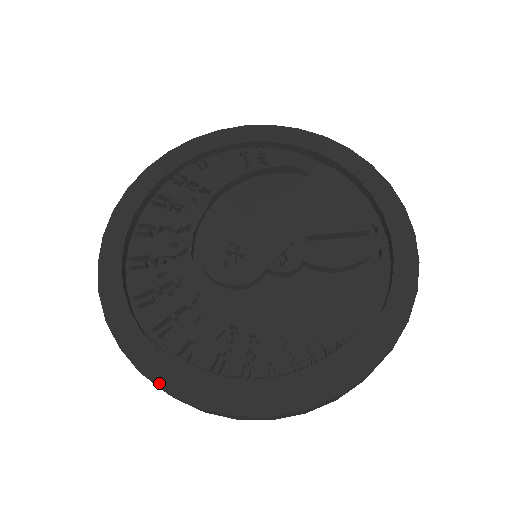
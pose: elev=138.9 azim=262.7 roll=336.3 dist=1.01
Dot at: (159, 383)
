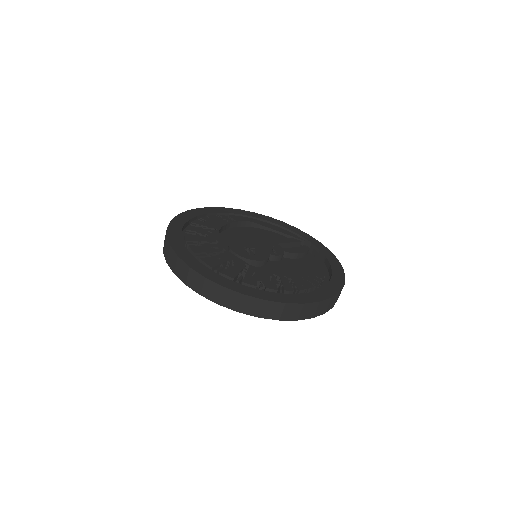
Dot at: (258, 297)
